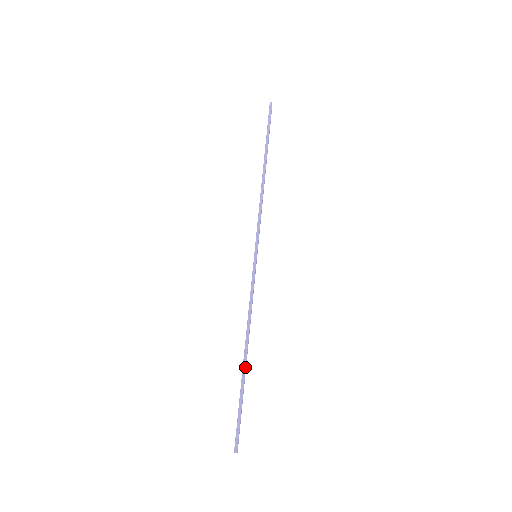
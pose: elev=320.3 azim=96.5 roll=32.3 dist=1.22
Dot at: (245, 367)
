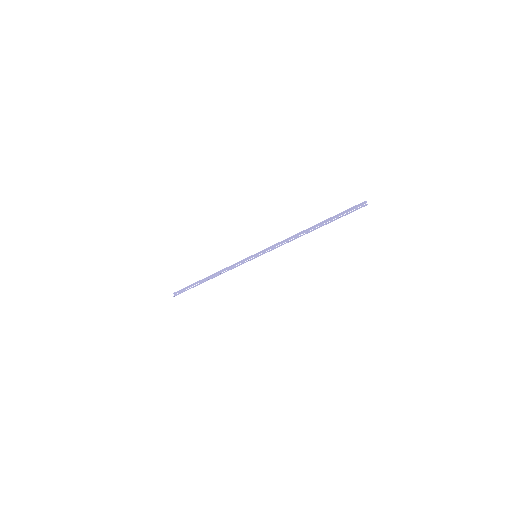
Dot at: (318, 225)
